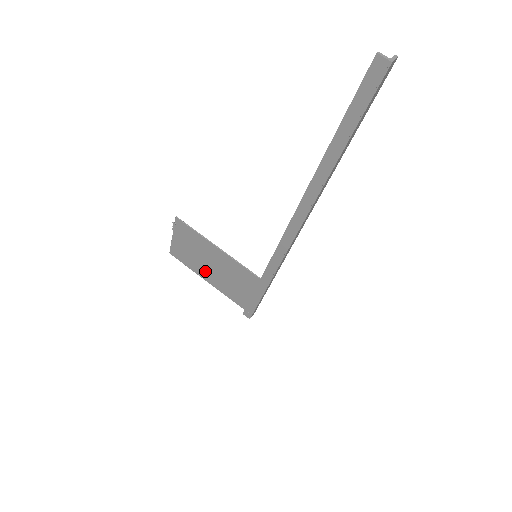
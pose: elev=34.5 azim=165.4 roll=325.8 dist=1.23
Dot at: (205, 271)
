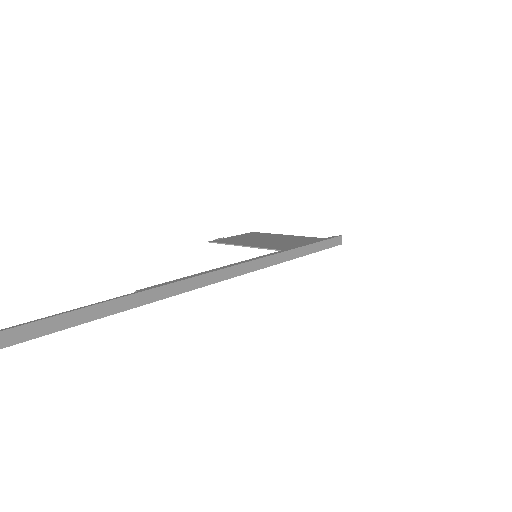
Dot at: occluded
